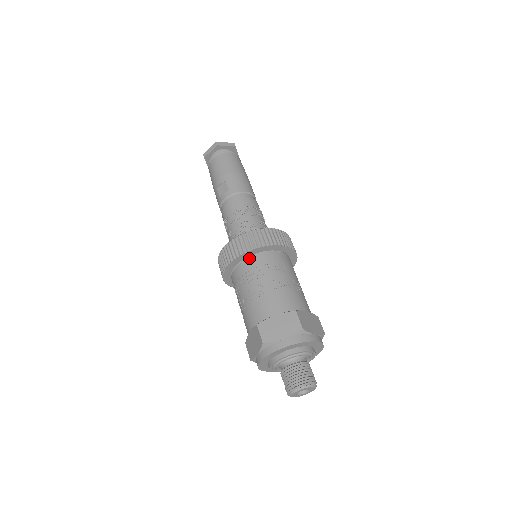
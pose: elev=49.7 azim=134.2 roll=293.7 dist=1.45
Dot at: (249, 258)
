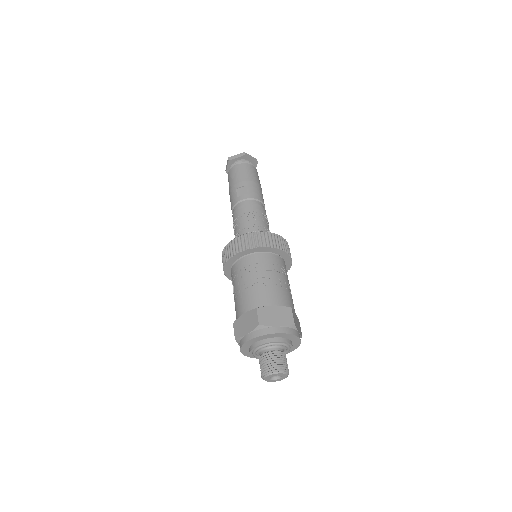
Dot at: (259, 253)
